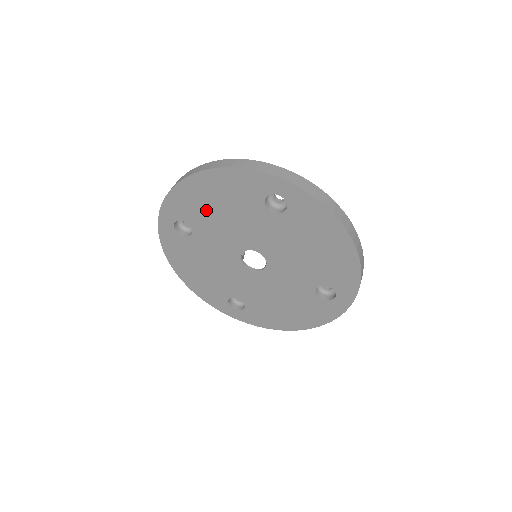
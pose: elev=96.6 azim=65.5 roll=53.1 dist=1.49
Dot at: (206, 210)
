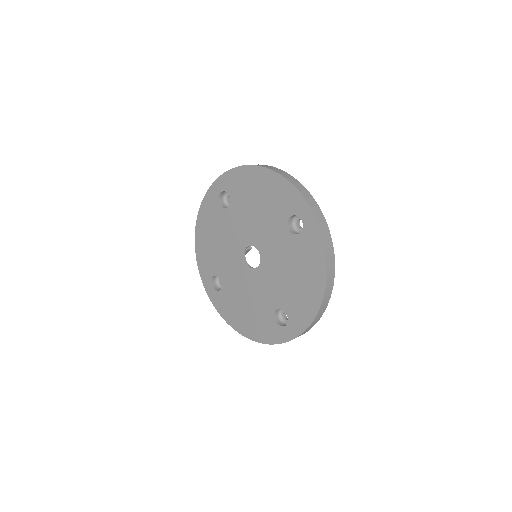
Dot at: (249, 197)
